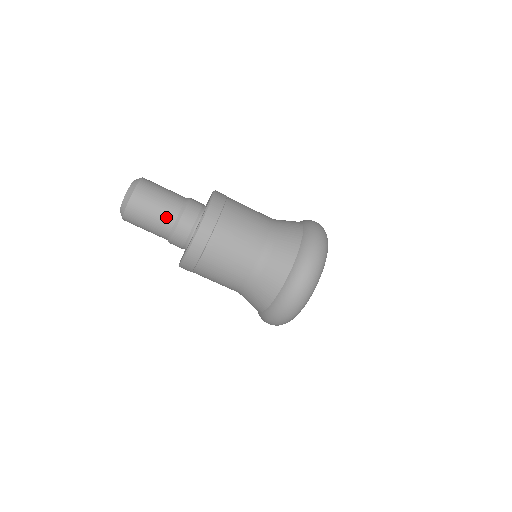
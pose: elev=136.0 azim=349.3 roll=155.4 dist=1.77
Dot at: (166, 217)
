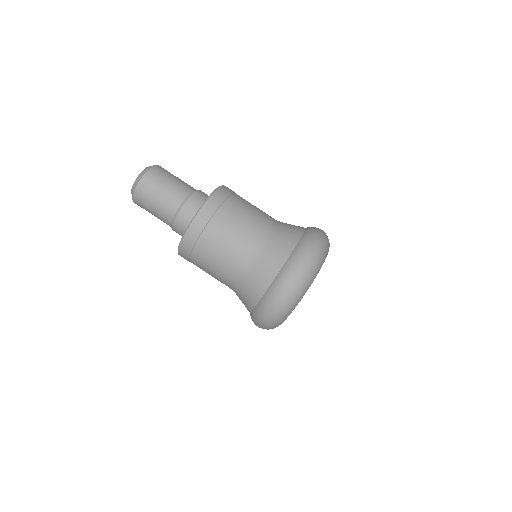
Dot at: (170, 204)
